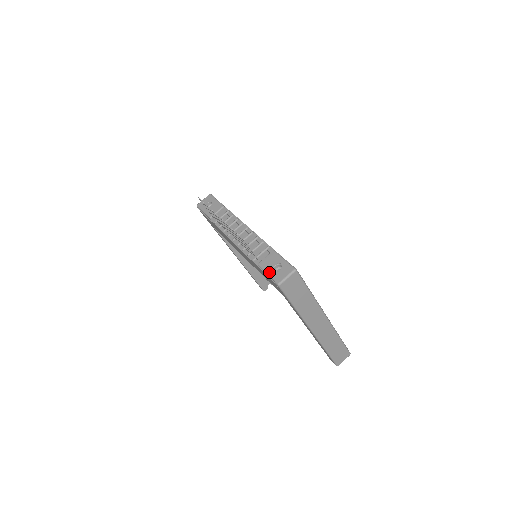
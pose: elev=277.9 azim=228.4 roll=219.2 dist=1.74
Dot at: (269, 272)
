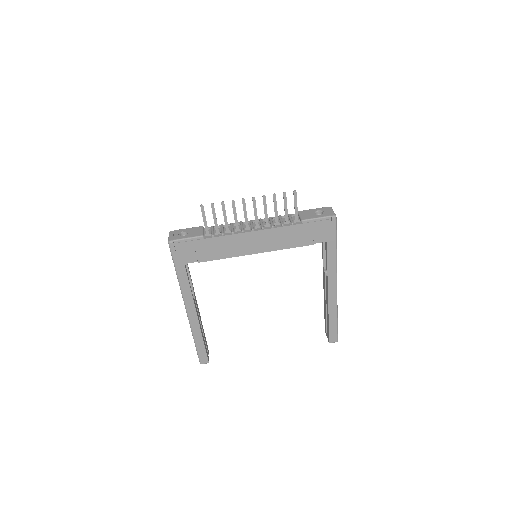
Dot at: (318, 216)
